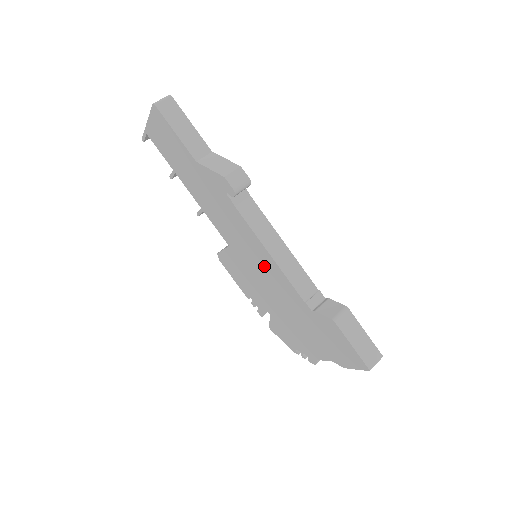
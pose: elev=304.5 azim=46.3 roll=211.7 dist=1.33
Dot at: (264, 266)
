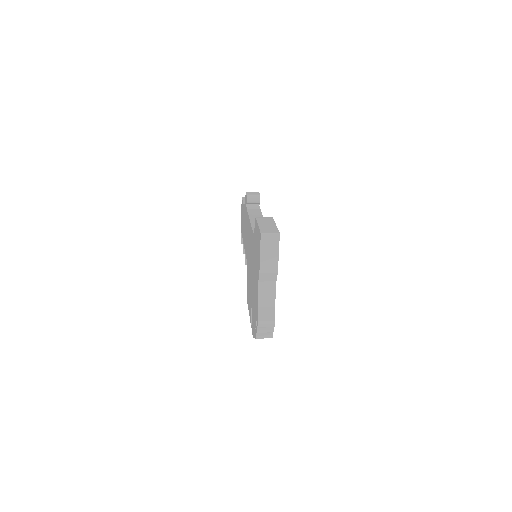
Dot at: occluded
